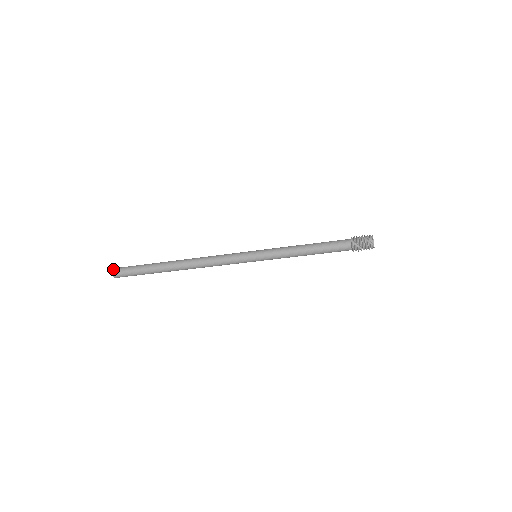
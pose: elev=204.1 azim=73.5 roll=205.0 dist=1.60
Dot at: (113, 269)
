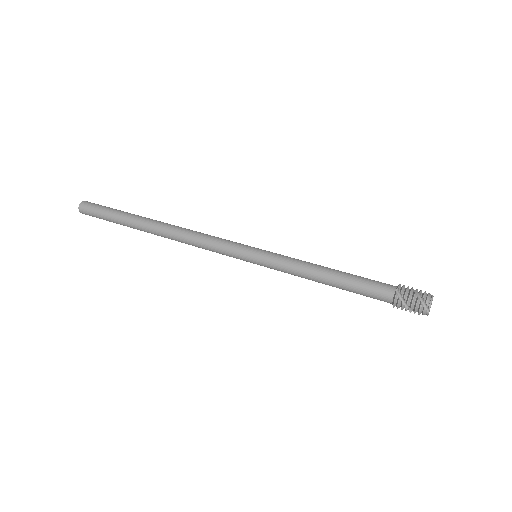
Dot at: (82, 201)
